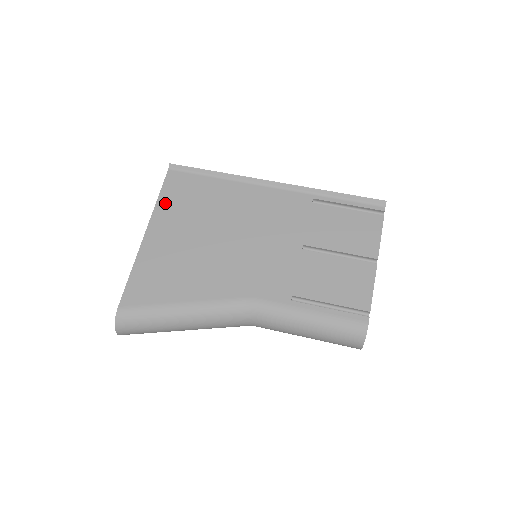
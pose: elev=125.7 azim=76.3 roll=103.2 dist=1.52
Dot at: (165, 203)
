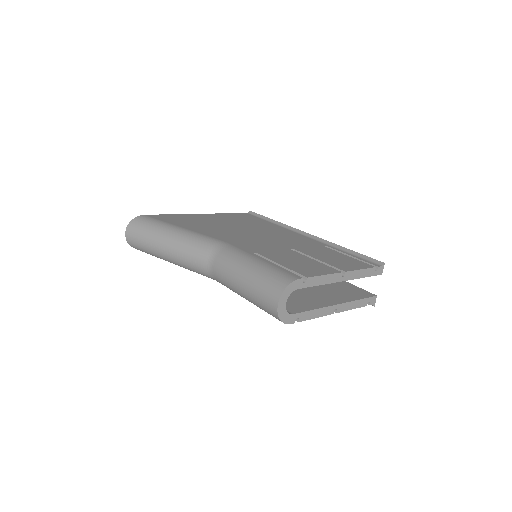
Dot at: (228, 215)
